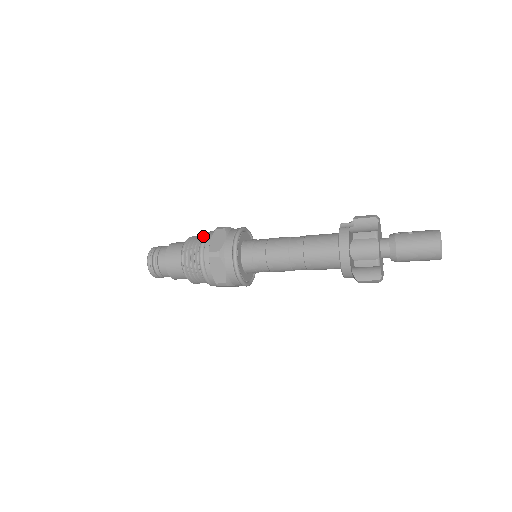
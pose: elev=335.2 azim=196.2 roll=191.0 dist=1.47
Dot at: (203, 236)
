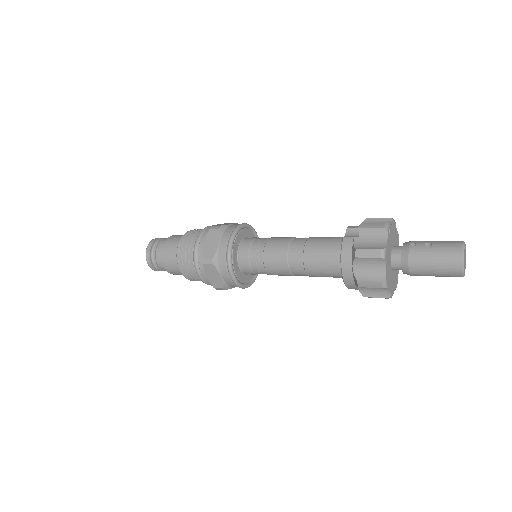
Dot at: (197, 236)
